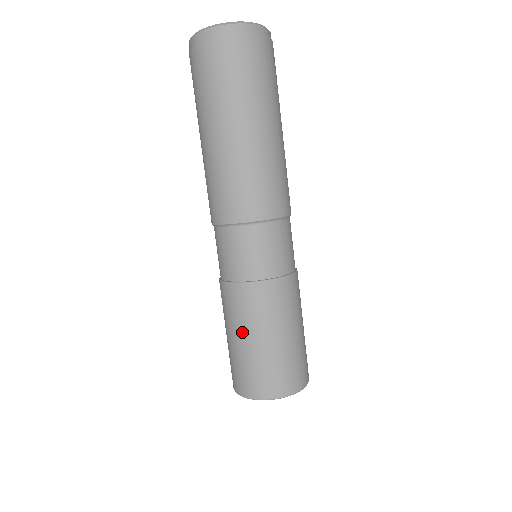
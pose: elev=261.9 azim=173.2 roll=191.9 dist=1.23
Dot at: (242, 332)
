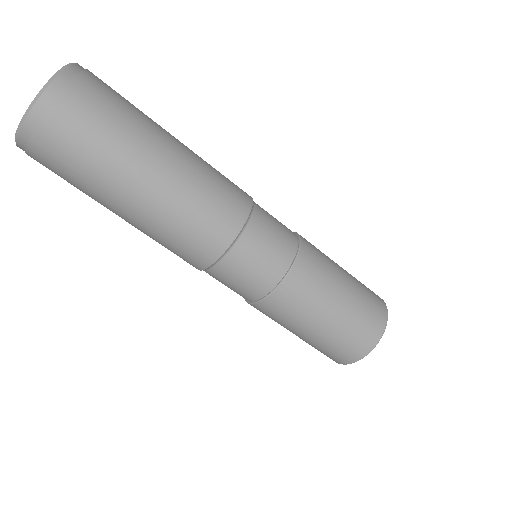
Dot at: occluded
